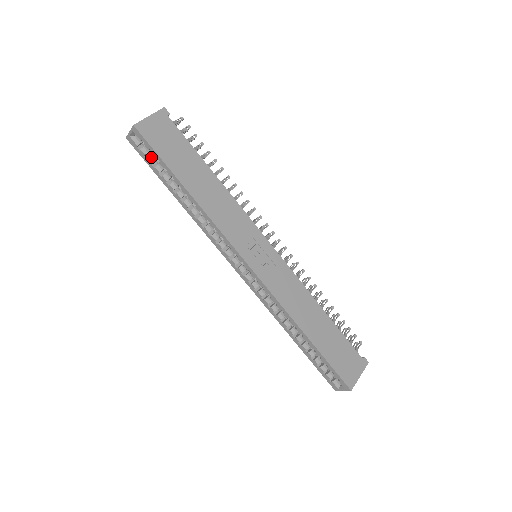
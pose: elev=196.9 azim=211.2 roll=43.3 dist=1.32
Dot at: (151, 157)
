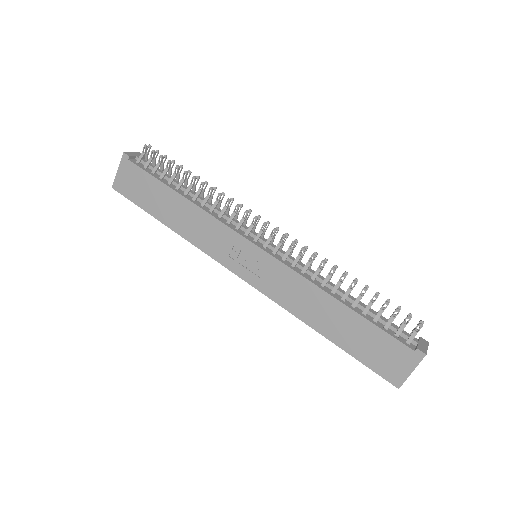
Dot at: occluded
